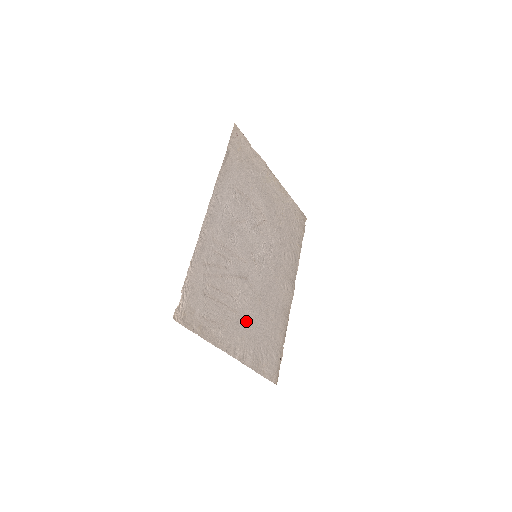
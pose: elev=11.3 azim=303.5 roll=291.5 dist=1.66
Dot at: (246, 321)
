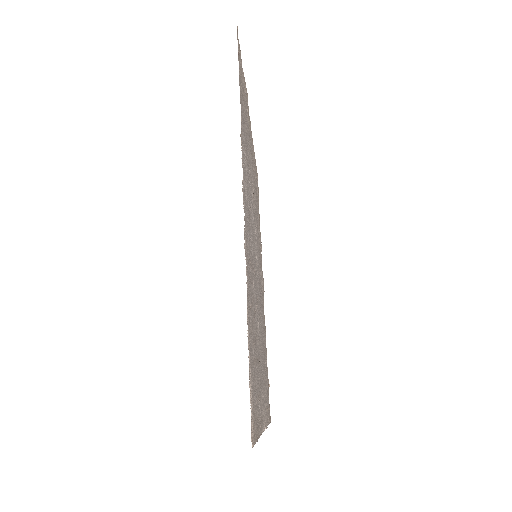
Dot at: (261, 364)
